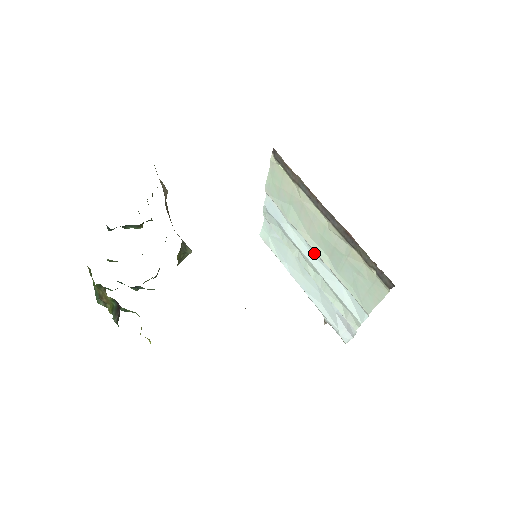
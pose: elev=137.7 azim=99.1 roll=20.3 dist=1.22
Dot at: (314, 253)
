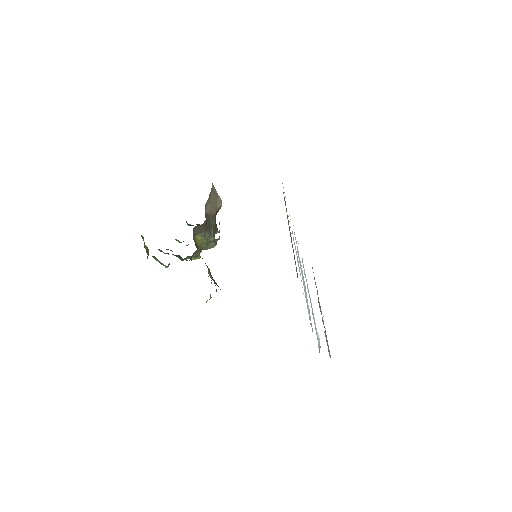
Dot at: occluded
